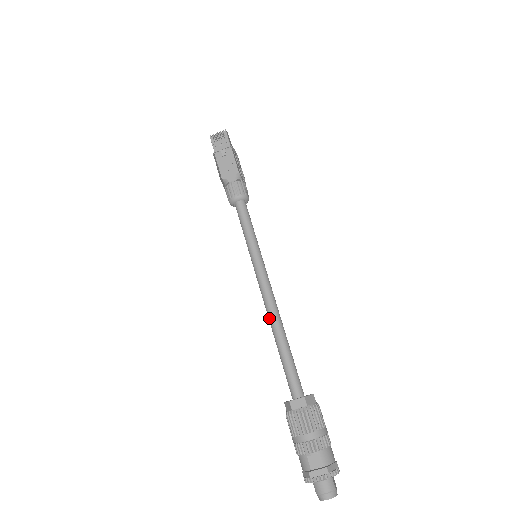
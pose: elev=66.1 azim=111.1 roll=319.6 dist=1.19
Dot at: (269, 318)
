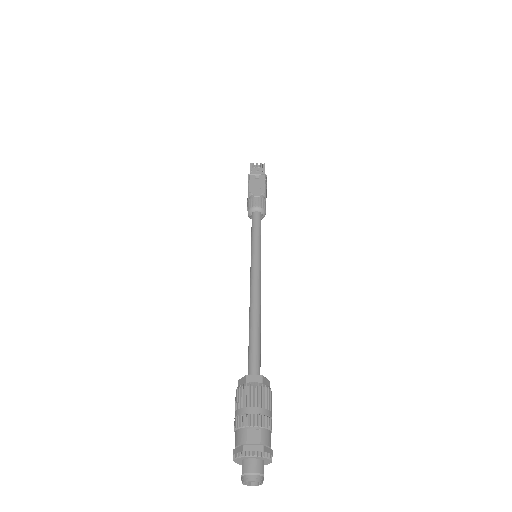
Dot at: (251, 304)
